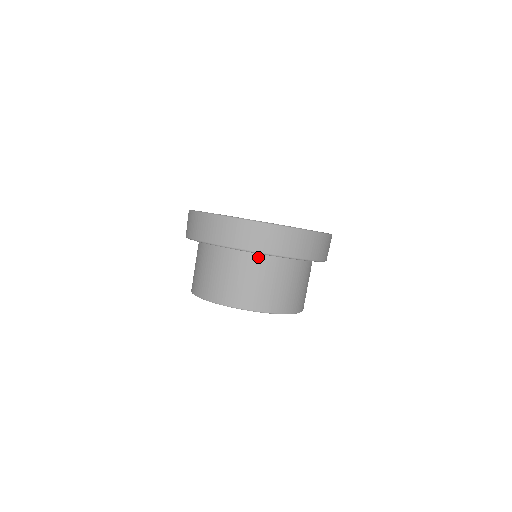
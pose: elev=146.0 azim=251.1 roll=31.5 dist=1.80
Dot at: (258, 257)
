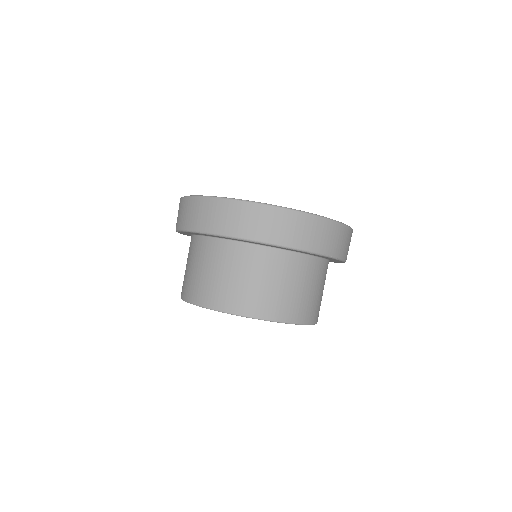
Dot at: (320, 262)
